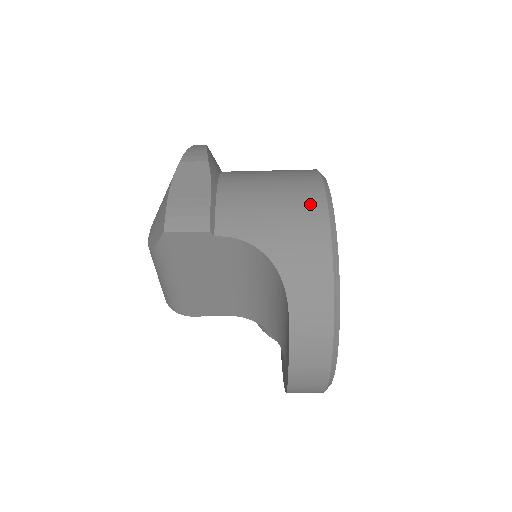
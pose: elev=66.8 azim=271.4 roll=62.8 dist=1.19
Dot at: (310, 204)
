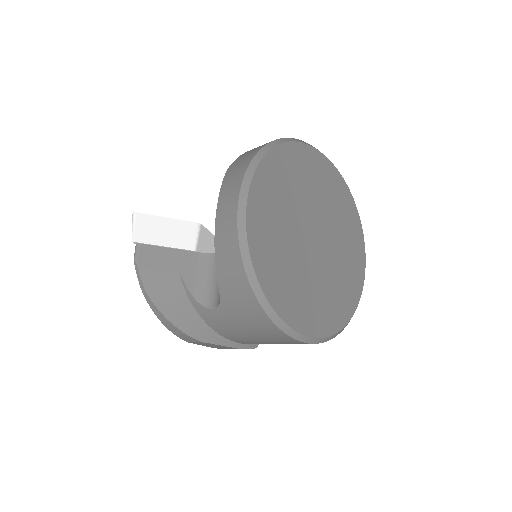
Dot at: occluded
